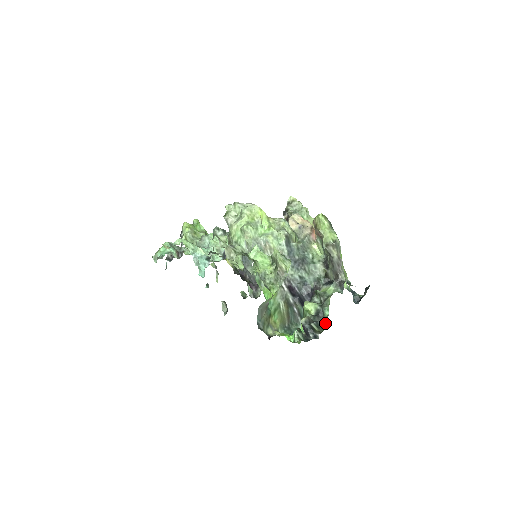
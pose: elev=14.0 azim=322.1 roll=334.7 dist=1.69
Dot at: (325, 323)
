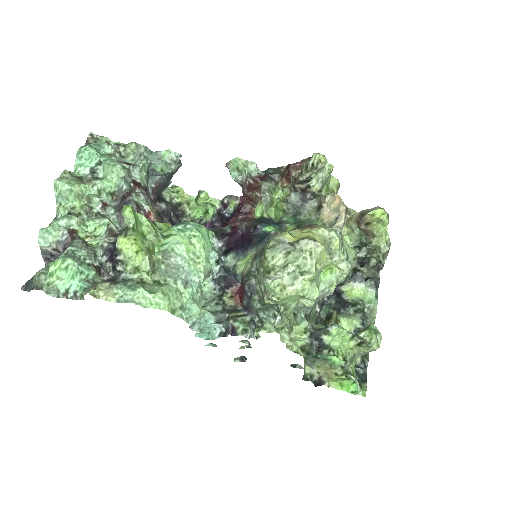
Dot at: occluded
